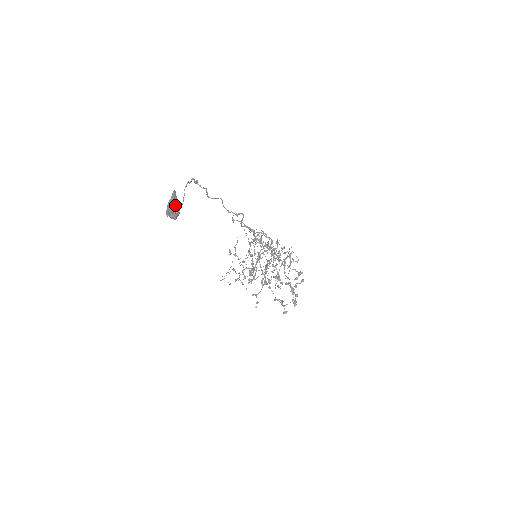
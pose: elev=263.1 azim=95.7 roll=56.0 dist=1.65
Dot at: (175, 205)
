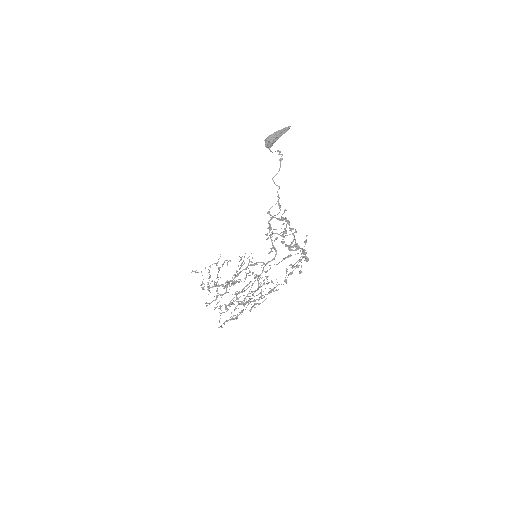
Dot at: (281, 134)
